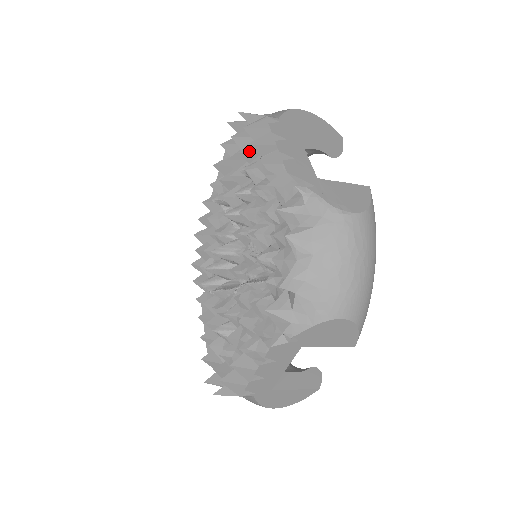
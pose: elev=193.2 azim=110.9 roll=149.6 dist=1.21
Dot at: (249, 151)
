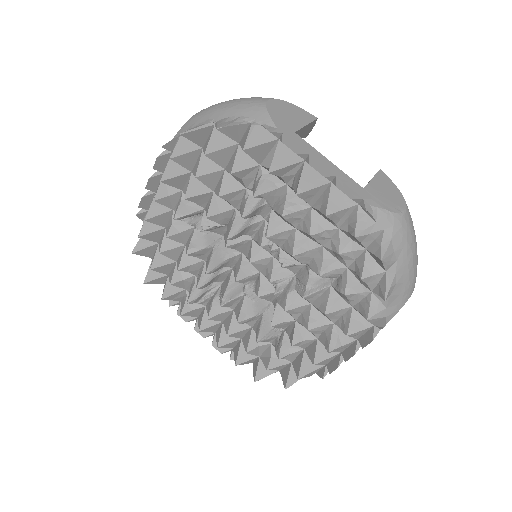
Dot at: (242, 168)
